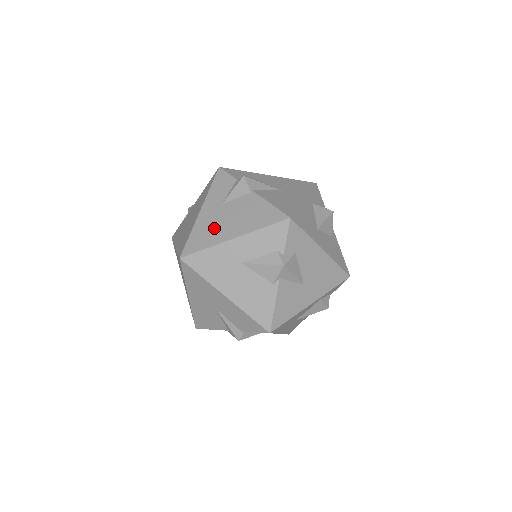
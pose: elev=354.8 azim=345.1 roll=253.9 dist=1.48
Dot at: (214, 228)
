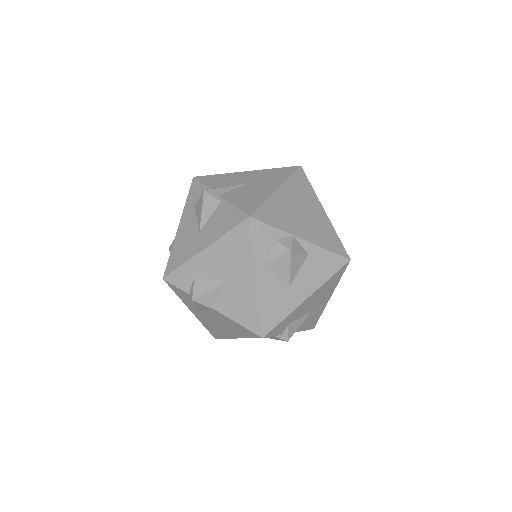
Dot at: (215, 327)
